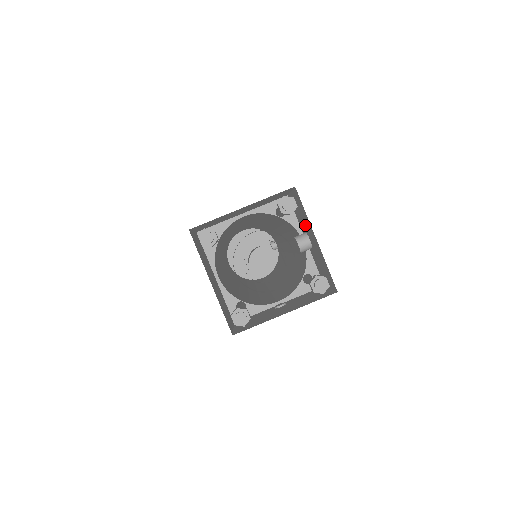
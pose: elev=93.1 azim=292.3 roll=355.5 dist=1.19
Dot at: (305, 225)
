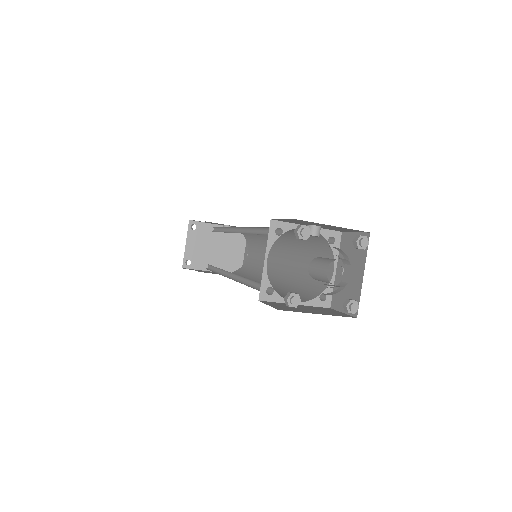
Dot at: occluded
